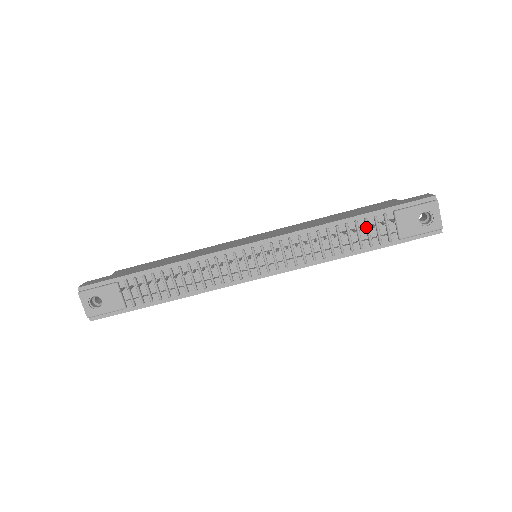
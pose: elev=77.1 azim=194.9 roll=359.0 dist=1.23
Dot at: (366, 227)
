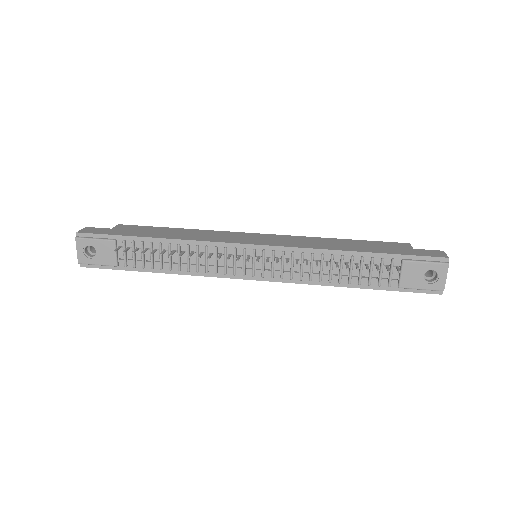
Dot at: (370, 266)
